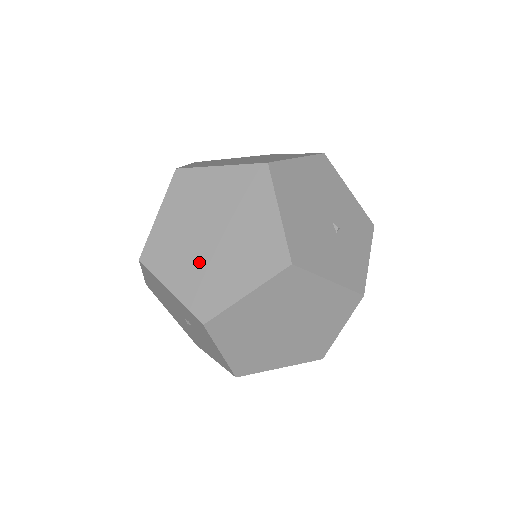
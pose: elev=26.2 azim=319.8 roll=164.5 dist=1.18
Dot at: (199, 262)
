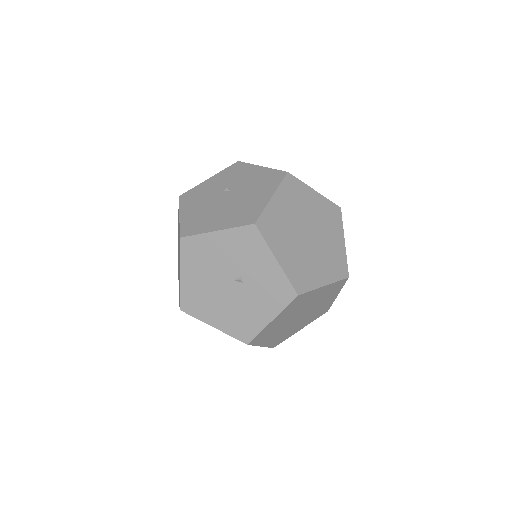
Dot at: occluded
